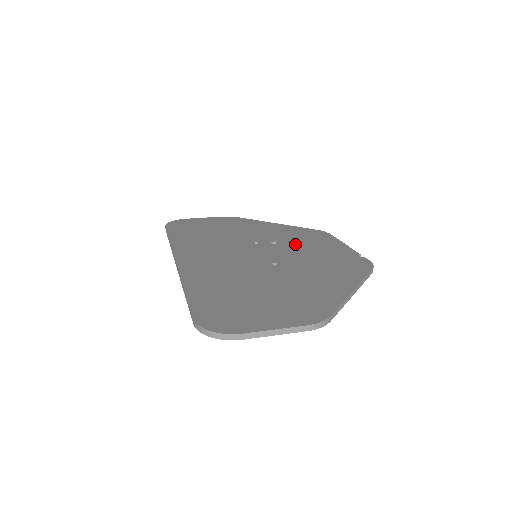
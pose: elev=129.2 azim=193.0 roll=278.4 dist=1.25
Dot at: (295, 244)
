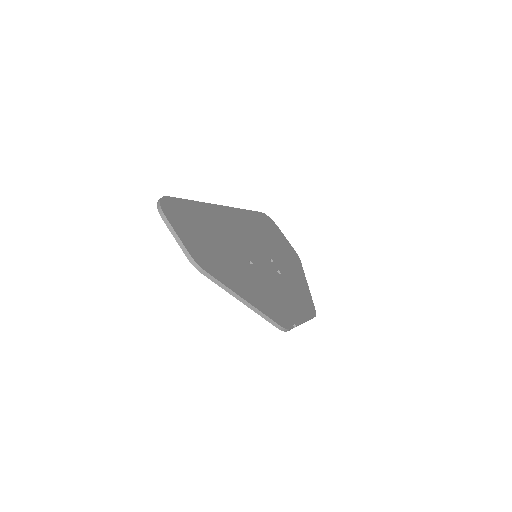
Dot at: (285, 285)
